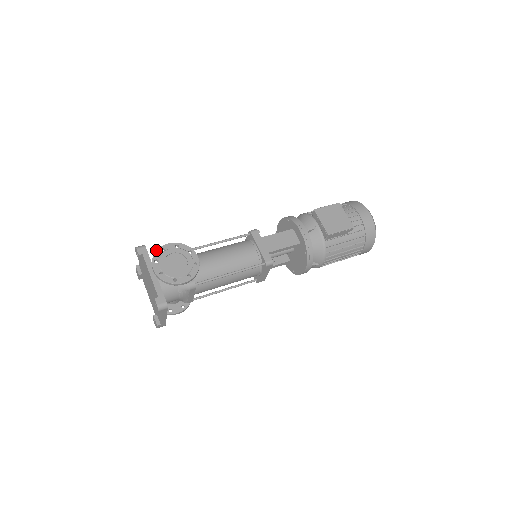
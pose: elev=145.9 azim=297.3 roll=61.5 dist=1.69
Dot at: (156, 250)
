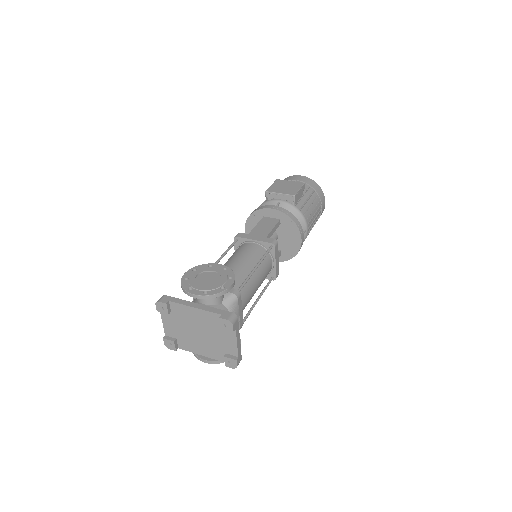
Dot at: occluded
